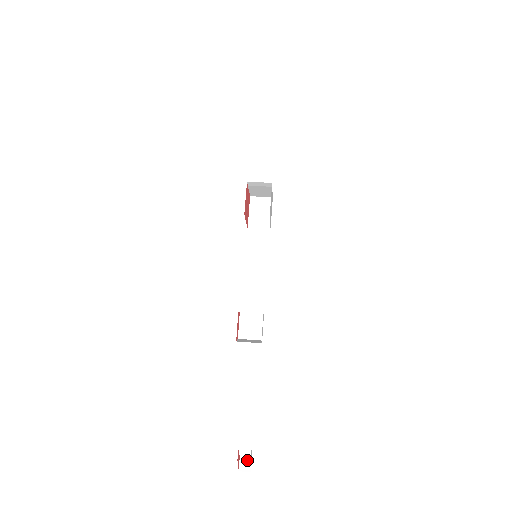
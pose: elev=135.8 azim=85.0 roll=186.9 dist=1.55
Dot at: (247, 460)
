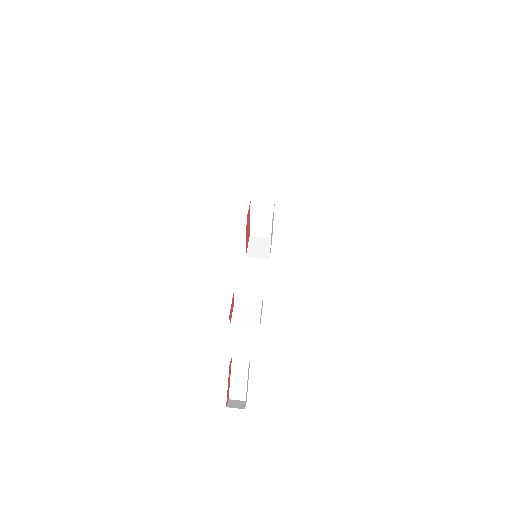
Dot at: (239, 401)
